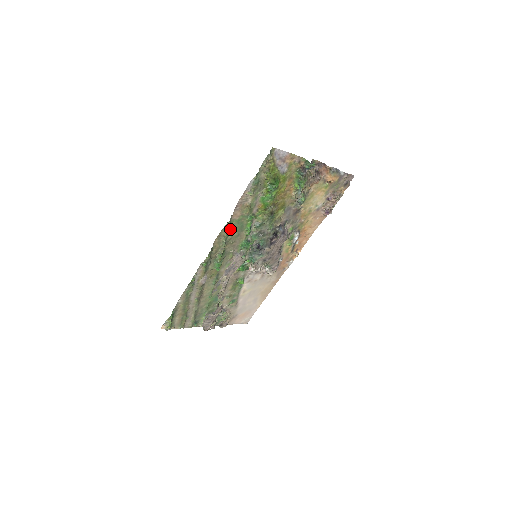
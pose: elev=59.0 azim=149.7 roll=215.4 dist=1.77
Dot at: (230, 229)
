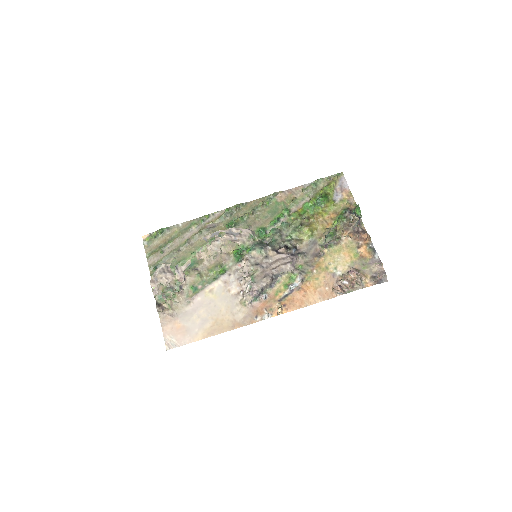
Dot at: (268, 203)
